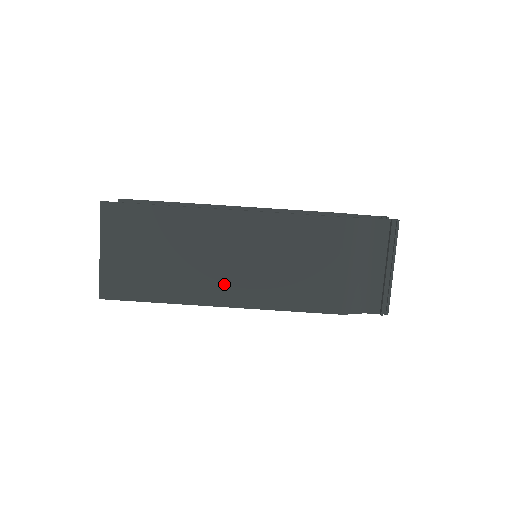
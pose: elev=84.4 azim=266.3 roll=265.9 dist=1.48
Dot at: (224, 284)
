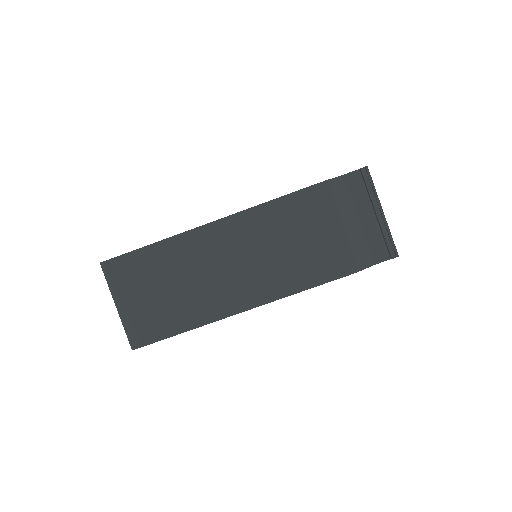
Dot at: (235, 290)
